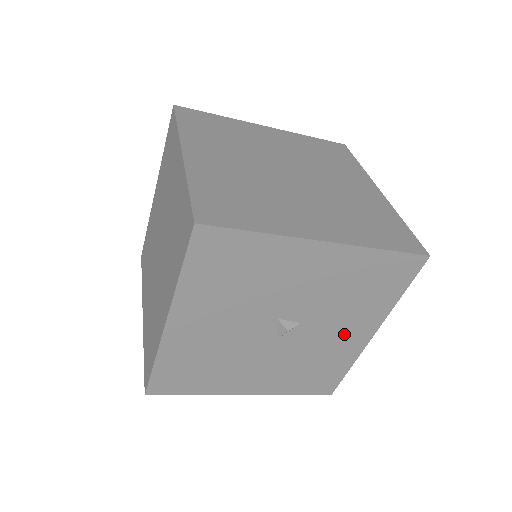
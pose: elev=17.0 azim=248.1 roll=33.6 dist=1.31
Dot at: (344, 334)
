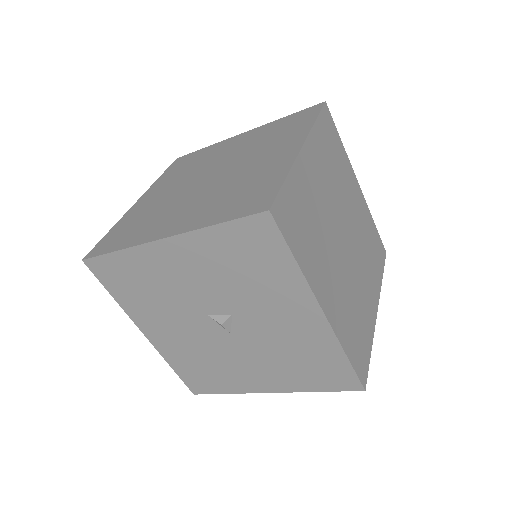
Dot at: (288, 318)
